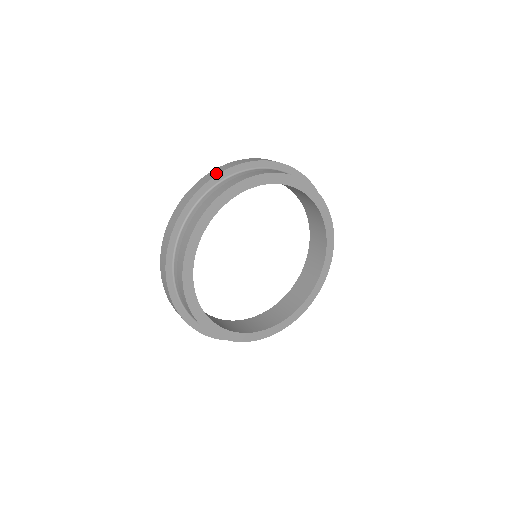
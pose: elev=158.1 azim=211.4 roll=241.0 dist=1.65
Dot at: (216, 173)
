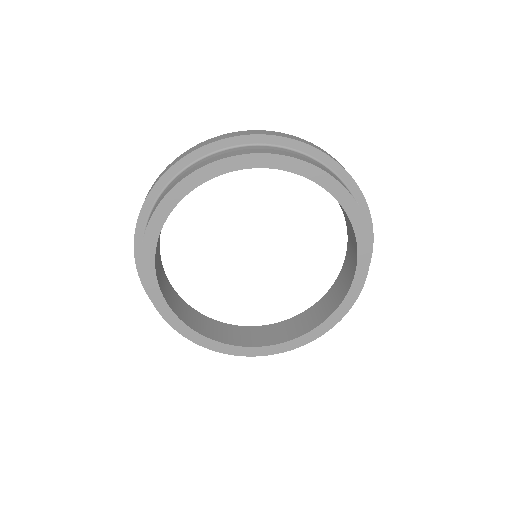
Dot at: (170, 165)
